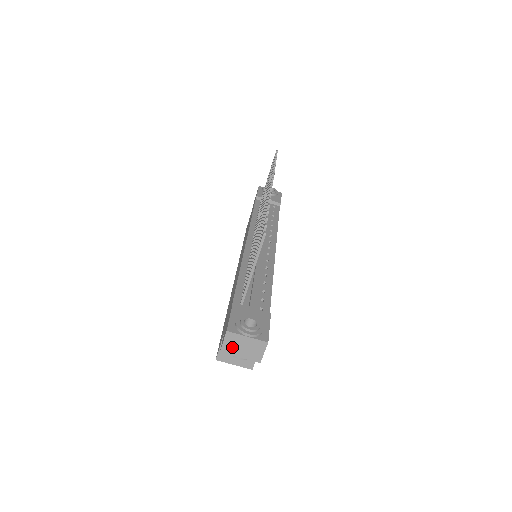
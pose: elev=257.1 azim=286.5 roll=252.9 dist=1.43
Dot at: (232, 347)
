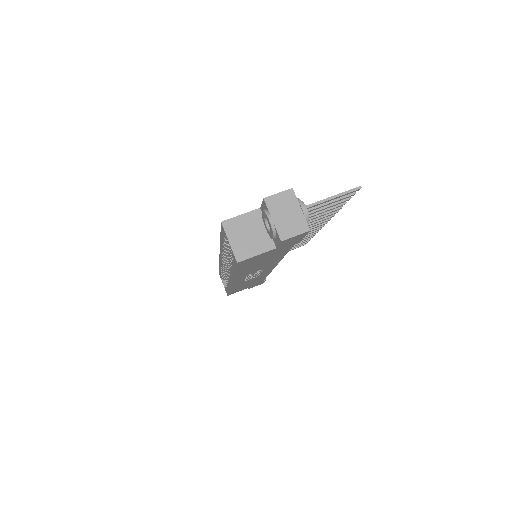
Dot at: (278, 204)
